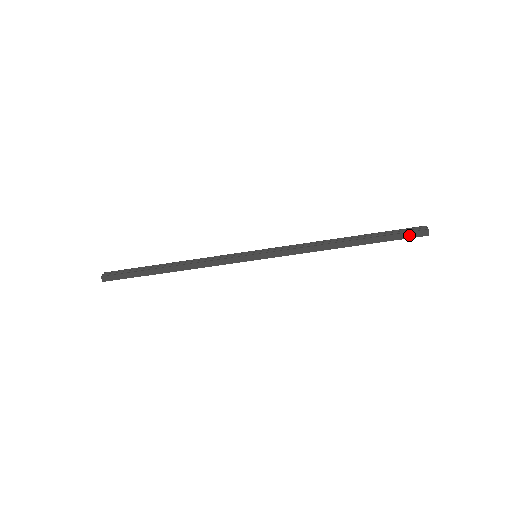
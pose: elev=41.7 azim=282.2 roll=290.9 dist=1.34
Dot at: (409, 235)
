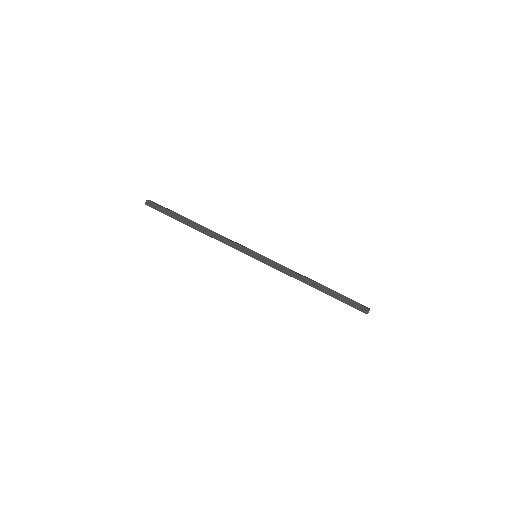
Dot at: (357, 305)
